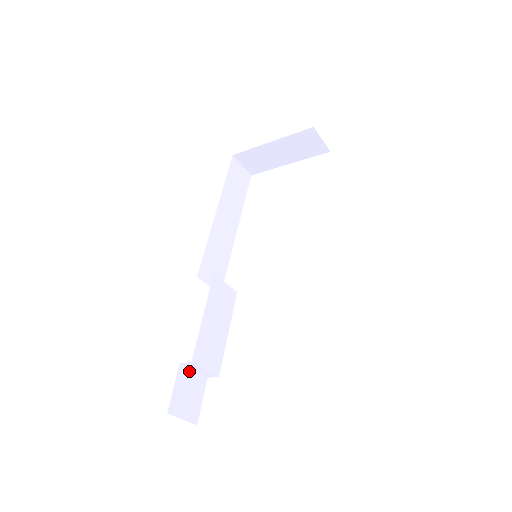
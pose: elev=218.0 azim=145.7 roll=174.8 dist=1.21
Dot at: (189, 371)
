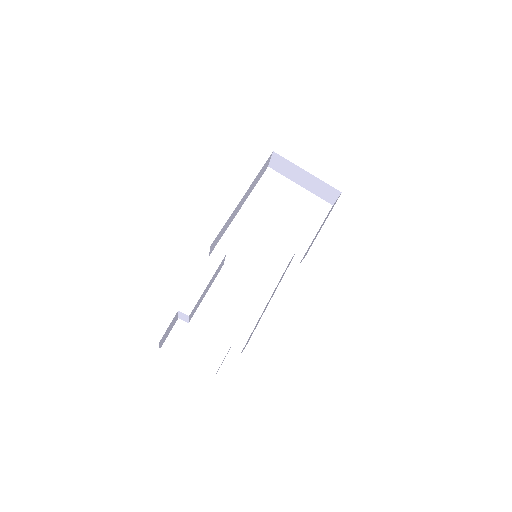
Dot at: (177, 315)
